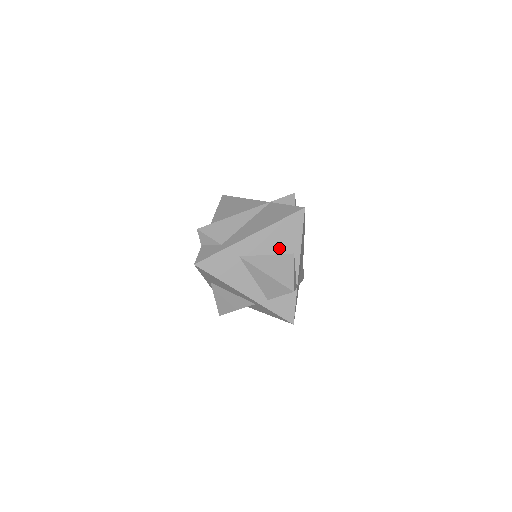
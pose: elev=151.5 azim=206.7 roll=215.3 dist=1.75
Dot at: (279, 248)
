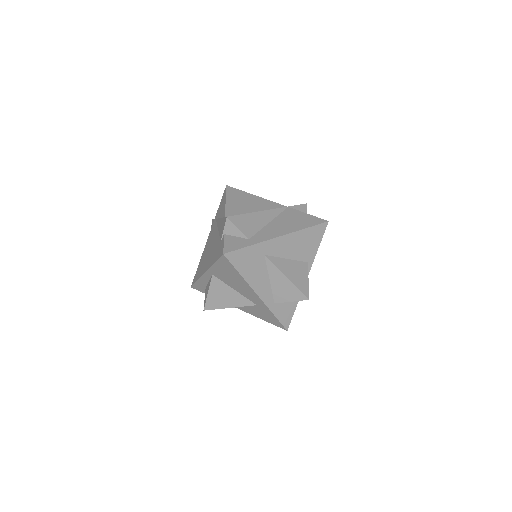
Dot at: (298, 254)
